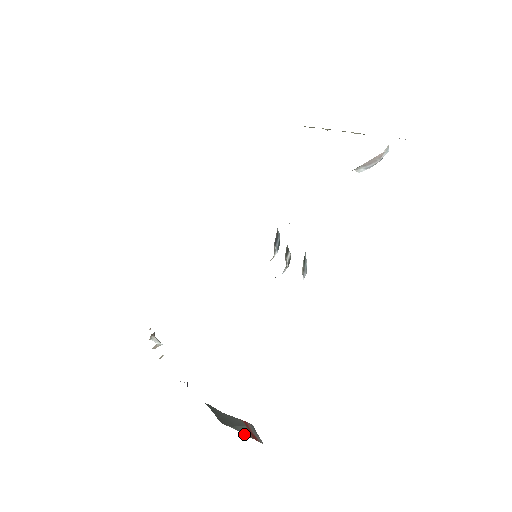
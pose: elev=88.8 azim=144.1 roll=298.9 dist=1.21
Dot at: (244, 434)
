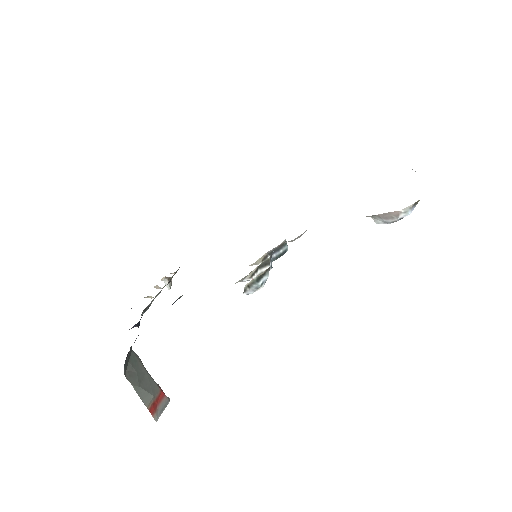
Dot at: (141, 399)
